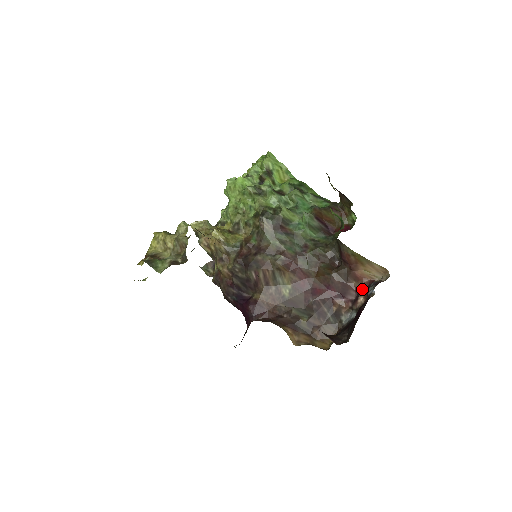
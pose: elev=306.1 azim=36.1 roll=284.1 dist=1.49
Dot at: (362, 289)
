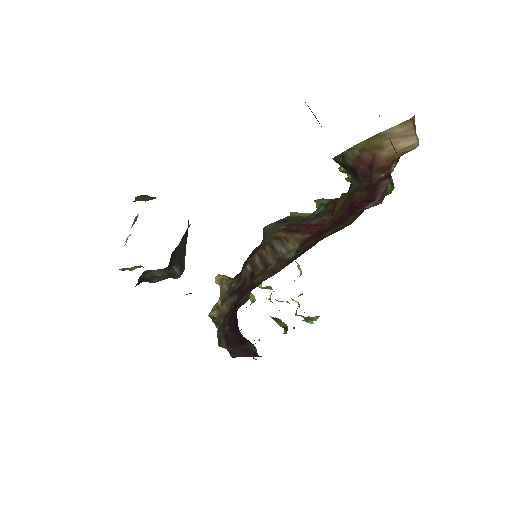
Dot at: occluded
